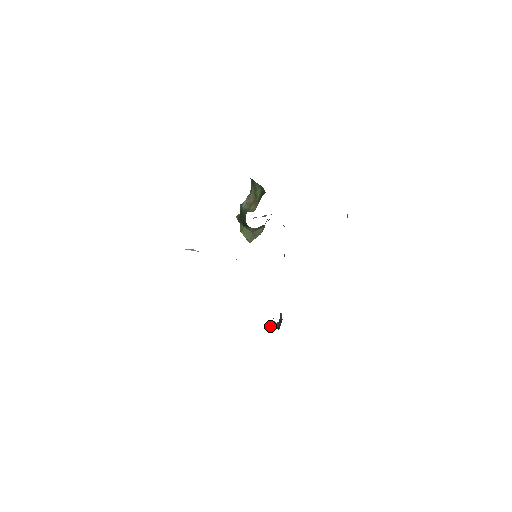
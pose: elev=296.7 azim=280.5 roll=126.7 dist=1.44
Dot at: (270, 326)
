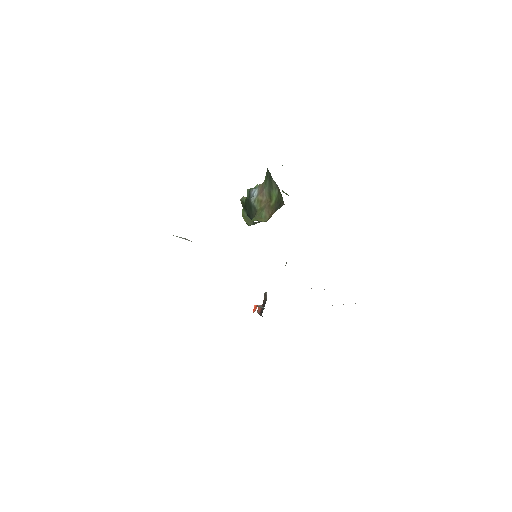
Dot at: (253, 310)
